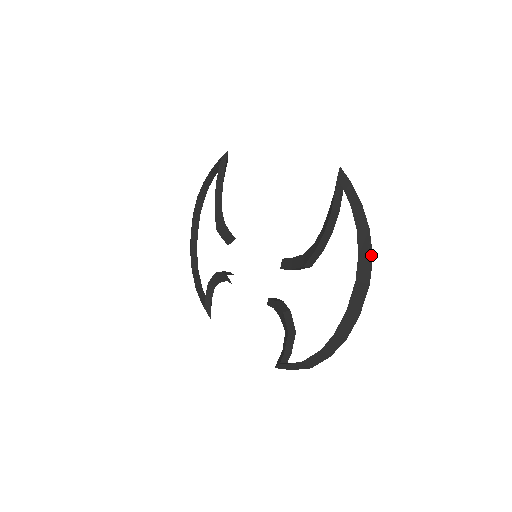
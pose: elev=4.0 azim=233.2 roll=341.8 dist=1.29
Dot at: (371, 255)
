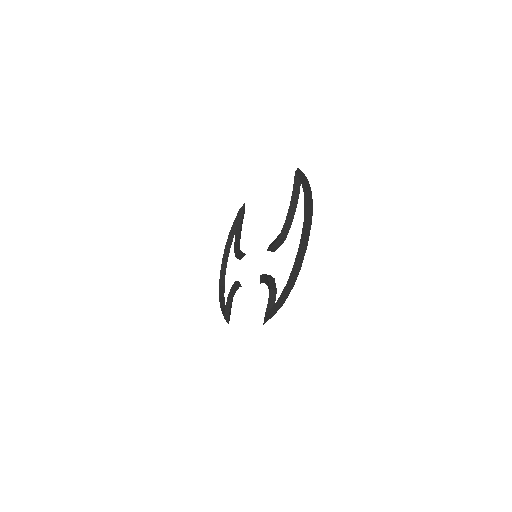
Dot at: (312, 204)
